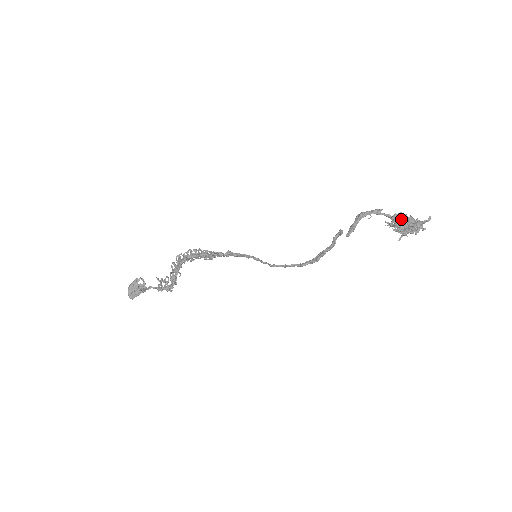
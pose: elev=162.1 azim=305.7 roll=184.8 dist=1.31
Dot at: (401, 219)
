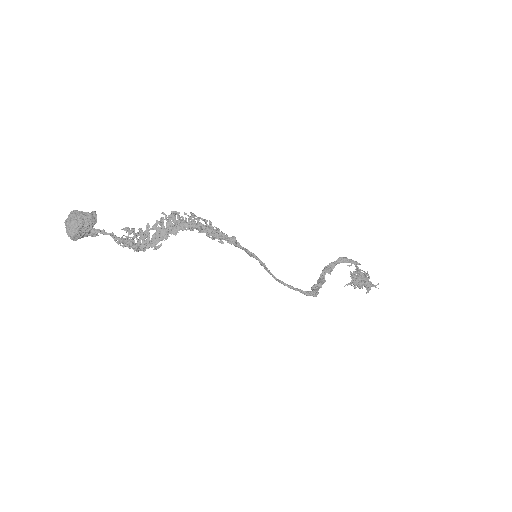
Dot at: (366, 278)
